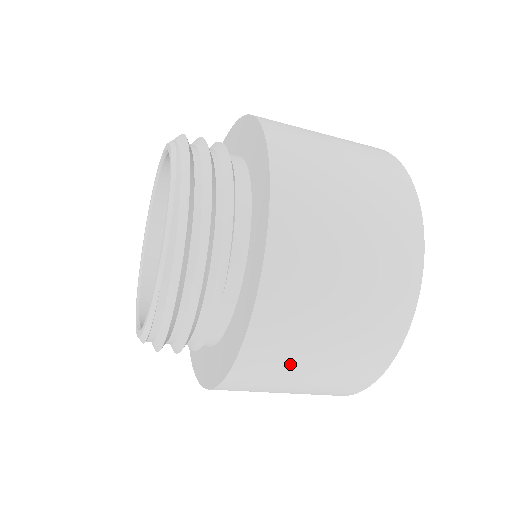
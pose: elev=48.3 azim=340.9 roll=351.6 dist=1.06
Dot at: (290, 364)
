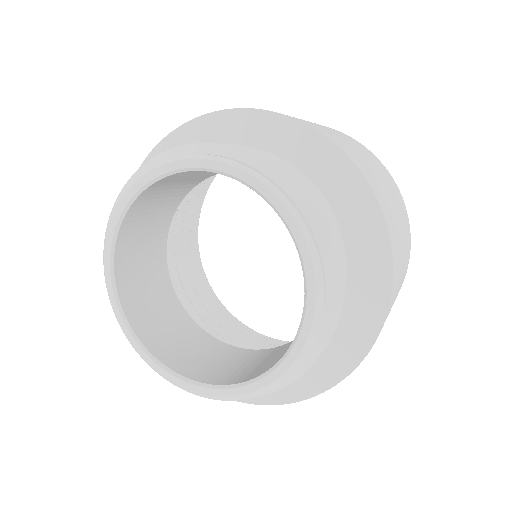
Dot at: (384, 192)
